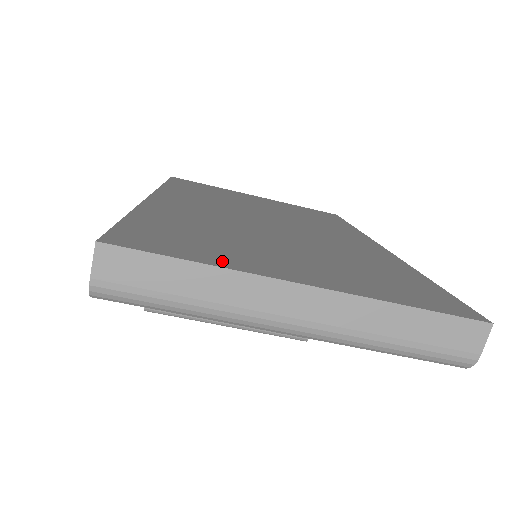
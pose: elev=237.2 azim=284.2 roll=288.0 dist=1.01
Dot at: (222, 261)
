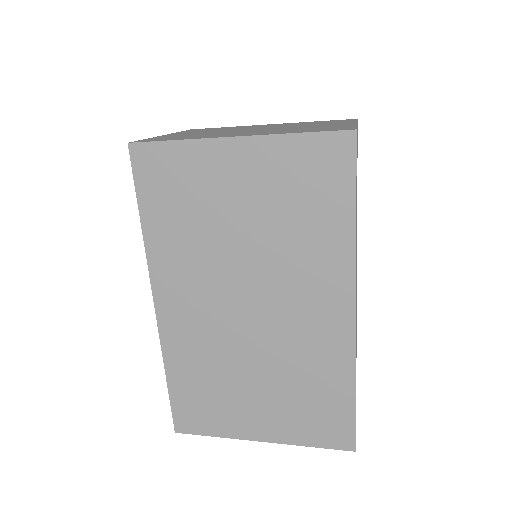
Dot at: (223, 430)
